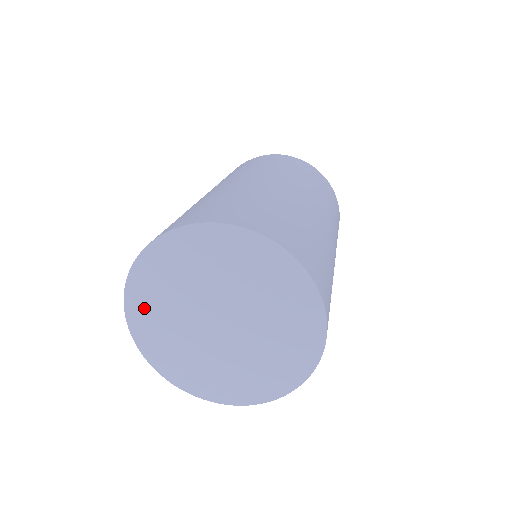
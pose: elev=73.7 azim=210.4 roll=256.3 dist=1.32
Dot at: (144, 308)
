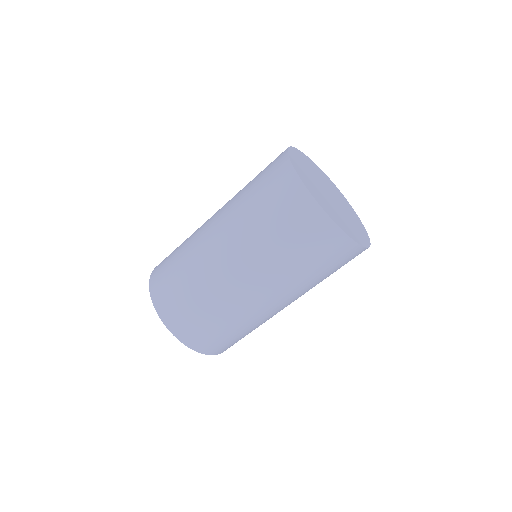
Dot at: occluded
